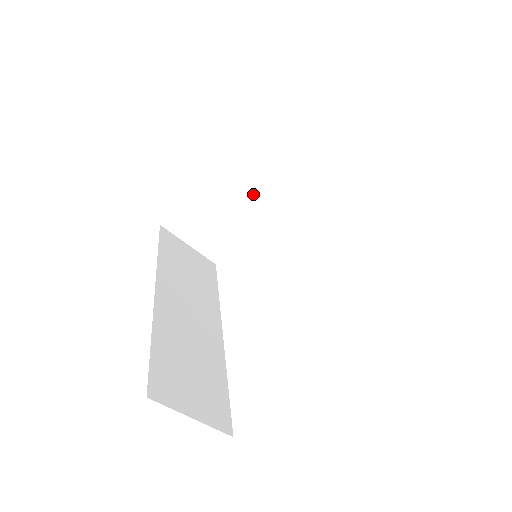
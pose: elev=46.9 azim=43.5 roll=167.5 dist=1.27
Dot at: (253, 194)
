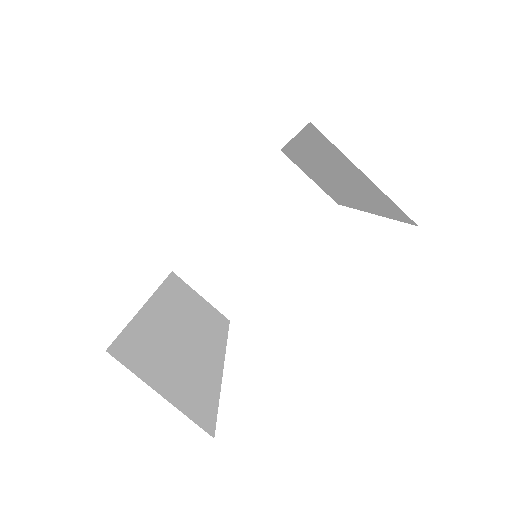
Dot at: (265, 237)
